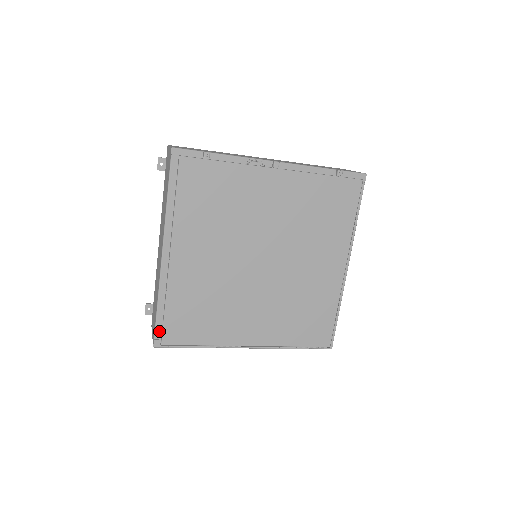
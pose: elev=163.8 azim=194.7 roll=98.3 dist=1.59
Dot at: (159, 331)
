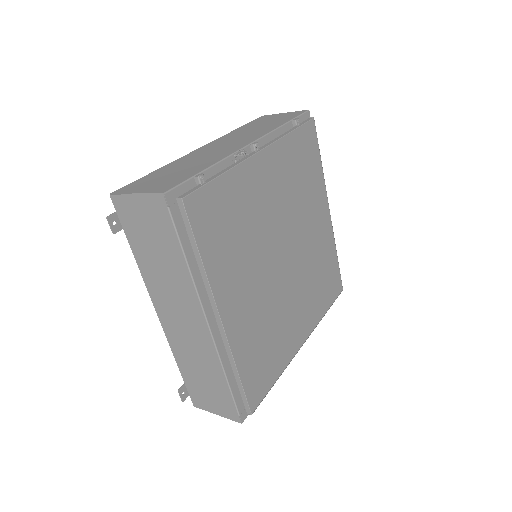
Dot at: (239, 404)
